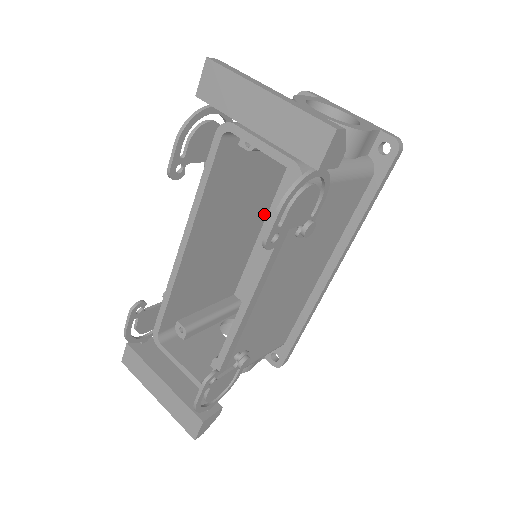
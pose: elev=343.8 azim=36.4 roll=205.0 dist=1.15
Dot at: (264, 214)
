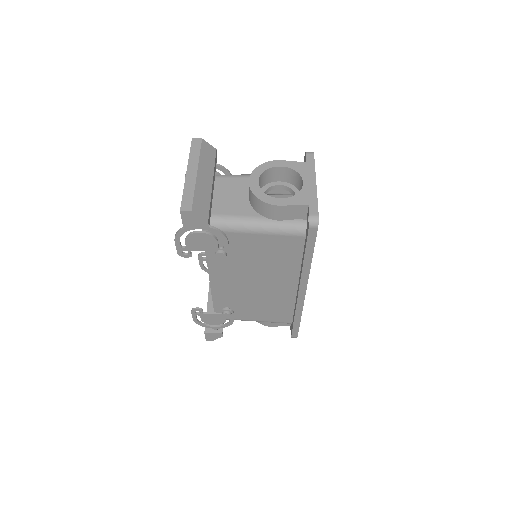
Dot at: occluded
